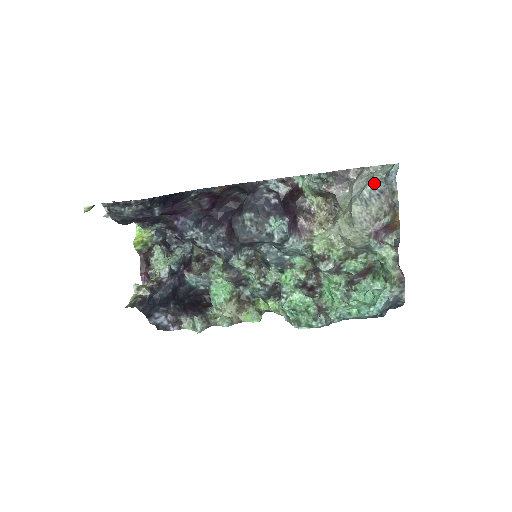
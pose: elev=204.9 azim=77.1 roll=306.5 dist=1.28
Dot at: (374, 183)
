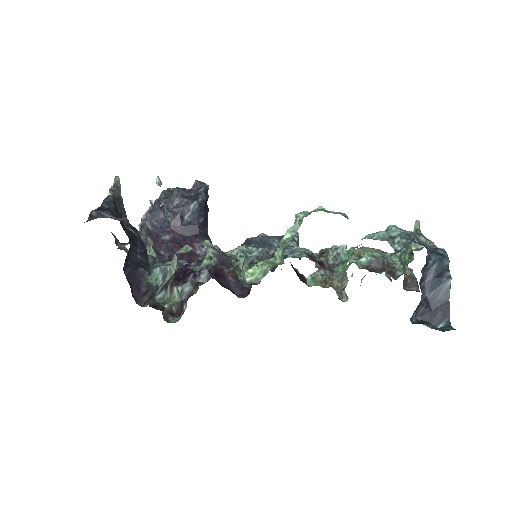
Dot at: occluded
